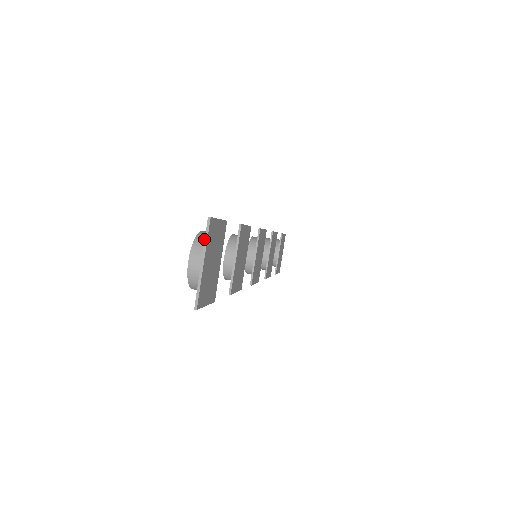
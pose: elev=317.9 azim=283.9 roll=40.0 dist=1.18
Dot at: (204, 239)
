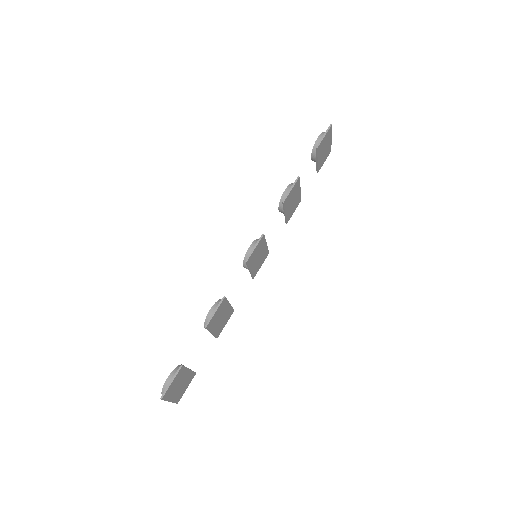
Dot at: occluded
